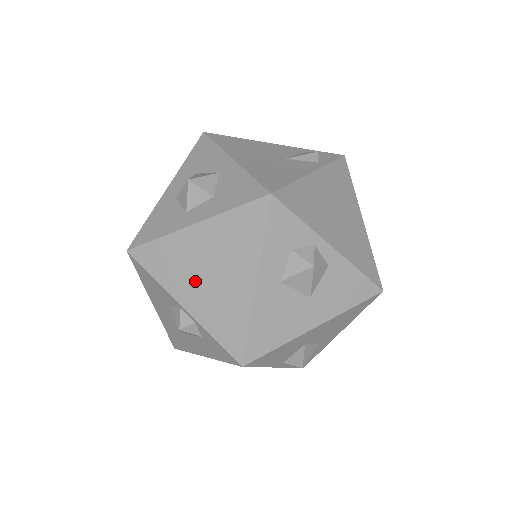
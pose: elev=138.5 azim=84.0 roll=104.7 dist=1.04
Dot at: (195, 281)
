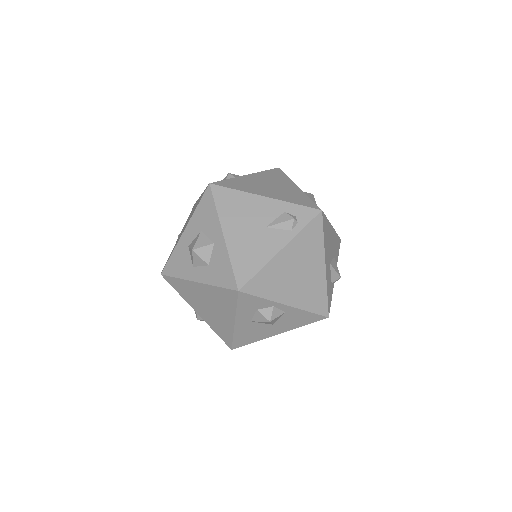
Dot at: (201, 306)
